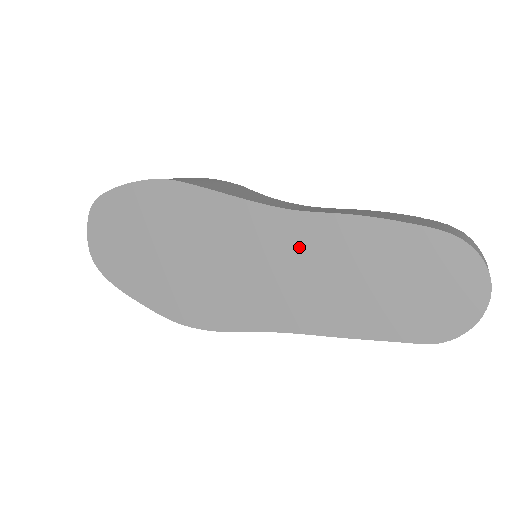
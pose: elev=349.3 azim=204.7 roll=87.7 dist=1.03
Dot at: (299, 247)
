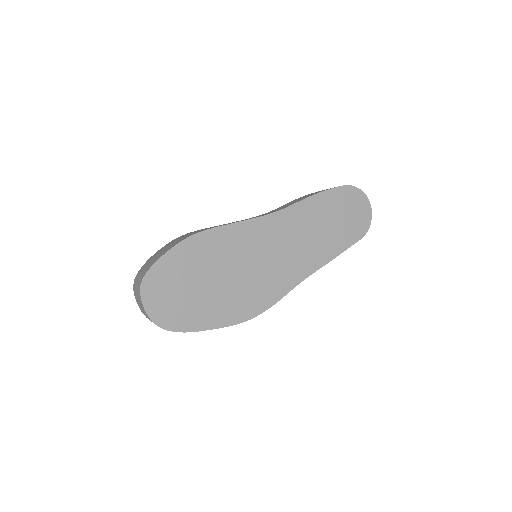
Dot at: (291, 228)
